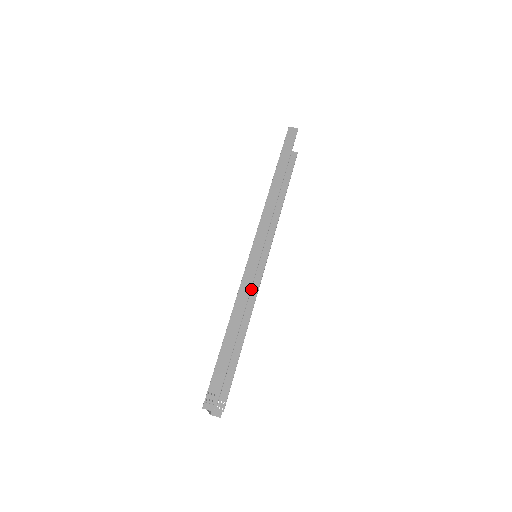
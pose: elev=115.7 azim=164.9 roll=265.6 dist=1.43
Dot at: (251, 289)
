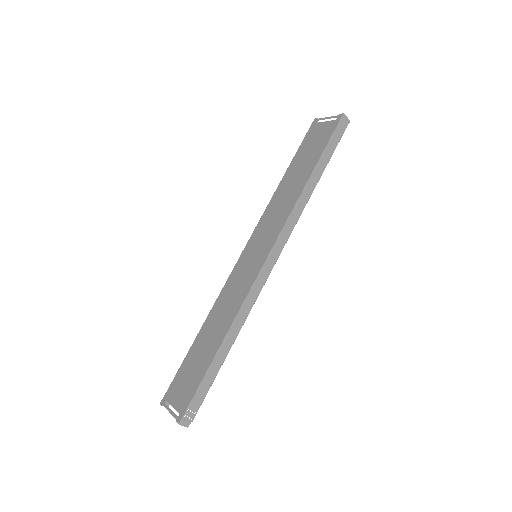
Dot at: occluded
